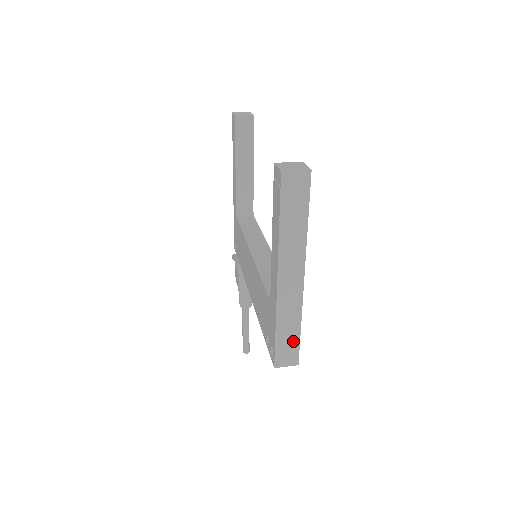
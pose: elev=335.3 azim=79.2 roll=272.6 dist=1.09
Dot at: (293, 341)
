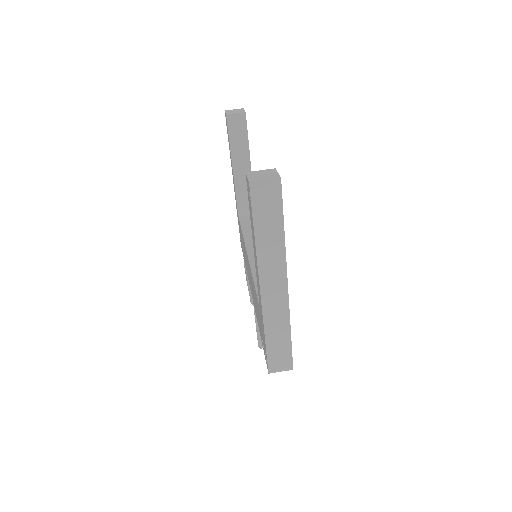
Dot at: (284, 347)
